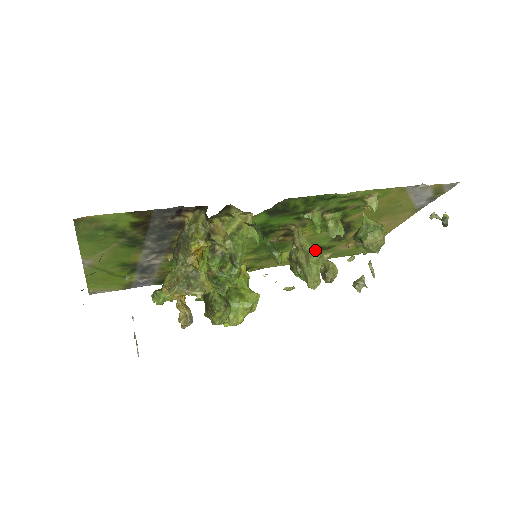
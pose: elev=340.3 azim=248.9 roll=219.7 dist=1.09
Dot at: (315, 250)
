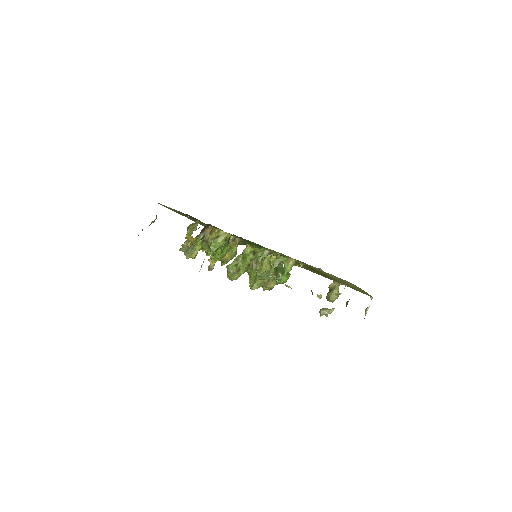
Dot at: (263, 270)
